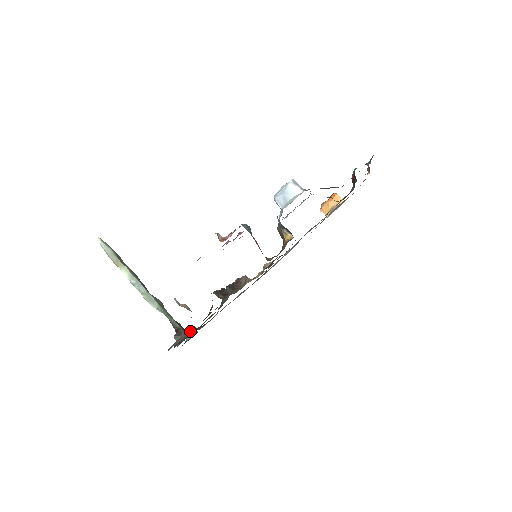
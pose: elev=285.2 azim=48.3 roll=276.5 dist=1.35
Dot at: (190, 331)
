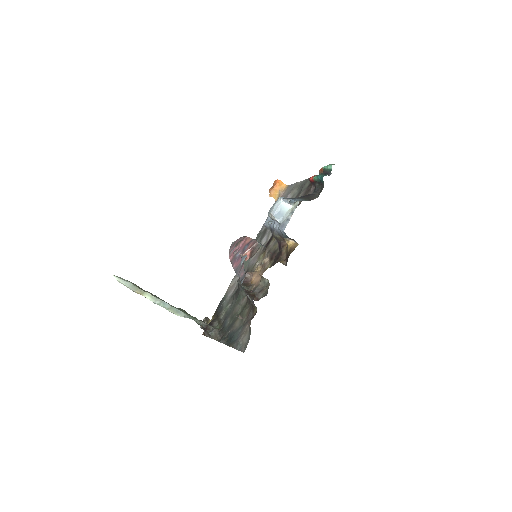
Dot at: (214, 324)
